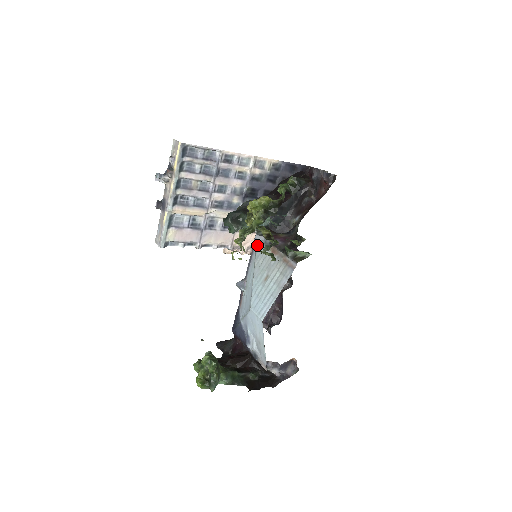
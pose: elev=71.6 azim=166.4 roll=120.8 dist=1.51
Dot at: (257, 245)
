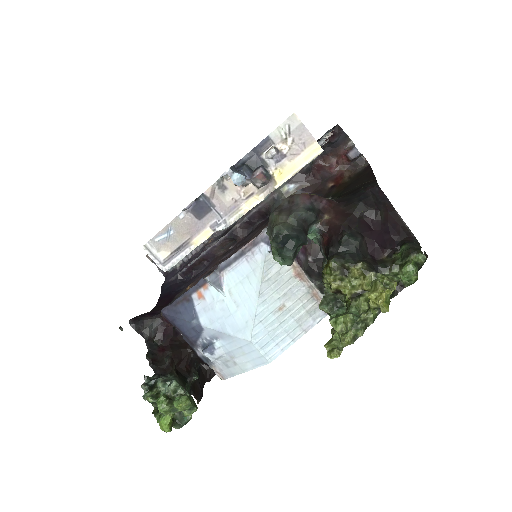
Dot at: (271, 251)
